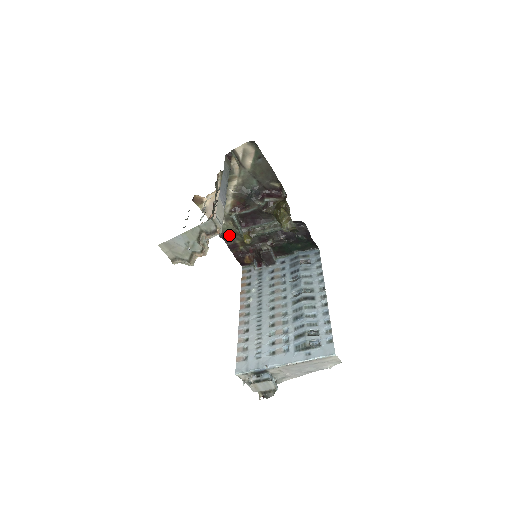
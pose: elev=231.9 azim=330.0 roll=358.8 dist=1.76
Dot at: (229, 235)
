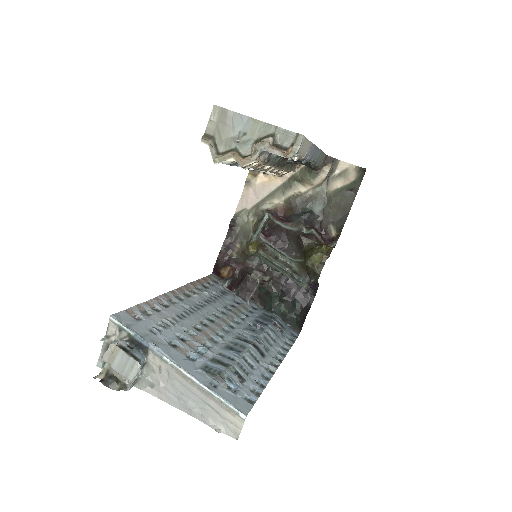
Dot at: (239, 231)
